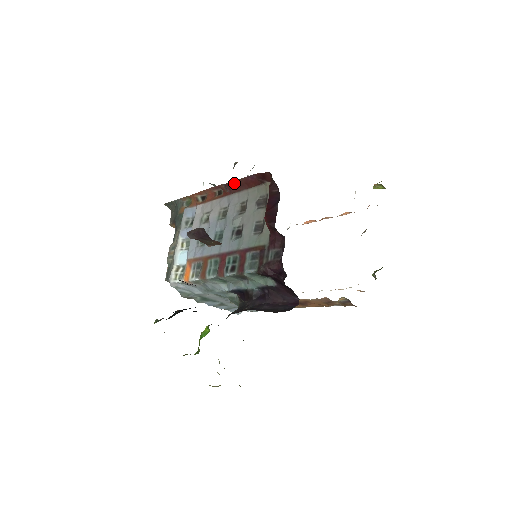
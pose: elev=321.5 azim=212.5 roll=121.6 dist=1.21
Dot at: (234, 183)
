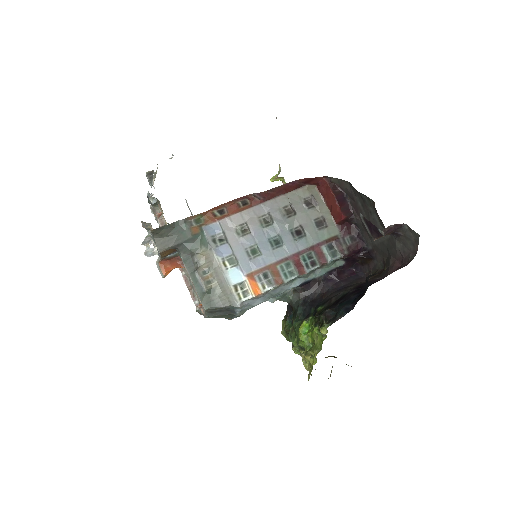
Dot at: (272, 191)
